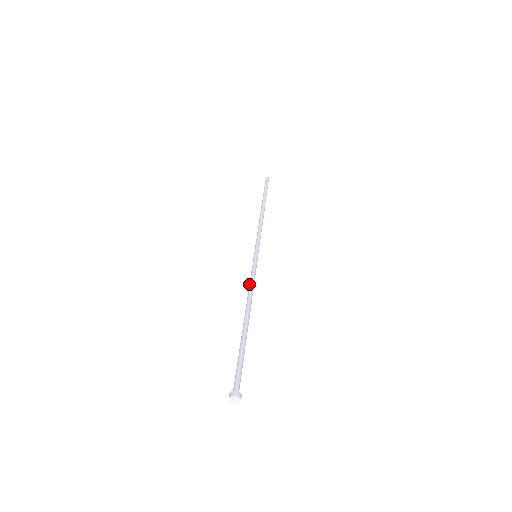
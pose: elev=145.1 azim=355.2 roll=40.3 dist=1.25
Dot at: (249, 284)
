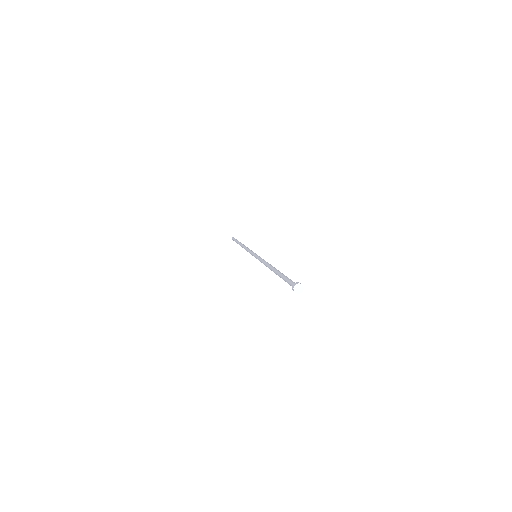
Dot at: (264, 260)
